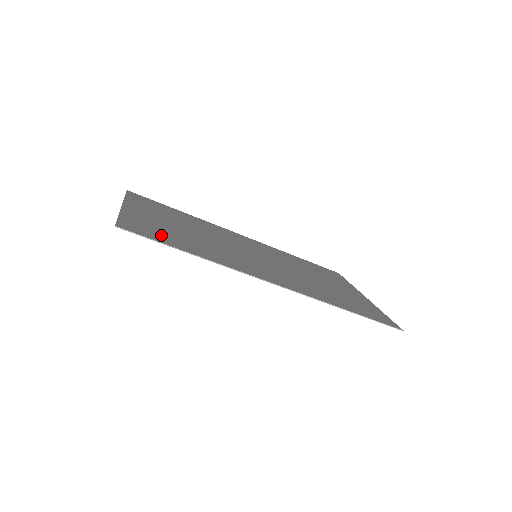
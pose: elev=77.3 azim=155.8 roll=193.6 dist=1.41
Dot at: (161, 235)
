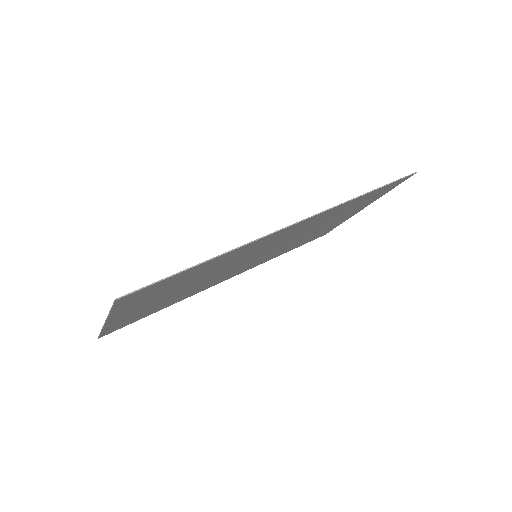
Dot at: (164, 284)
